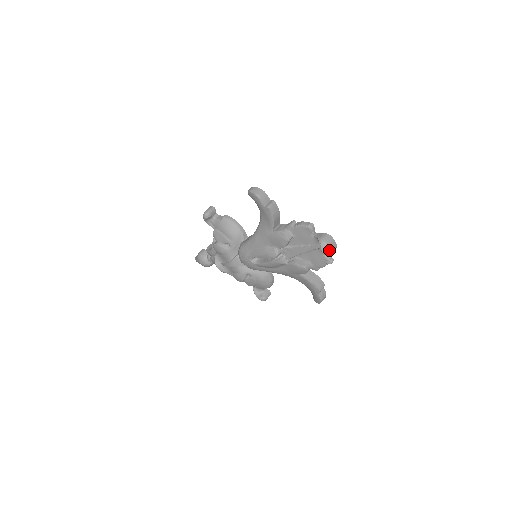
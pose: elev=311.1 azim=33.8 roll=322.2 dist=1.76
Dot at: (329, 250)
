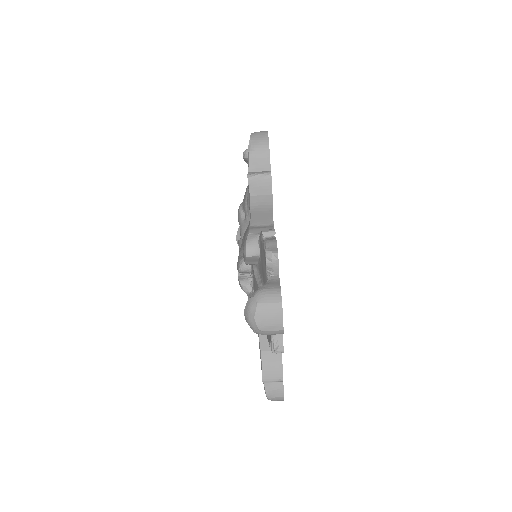
Dot at: (254, 322)
